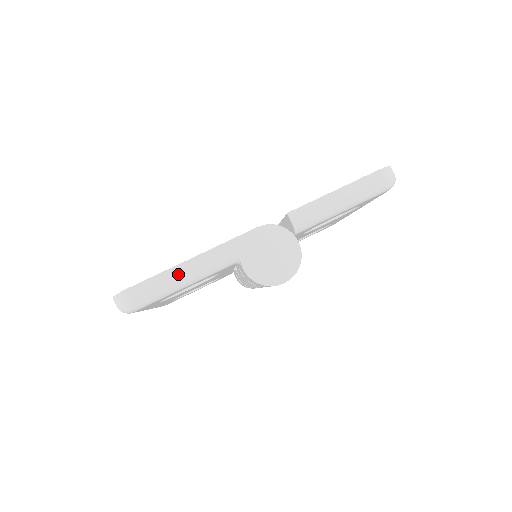
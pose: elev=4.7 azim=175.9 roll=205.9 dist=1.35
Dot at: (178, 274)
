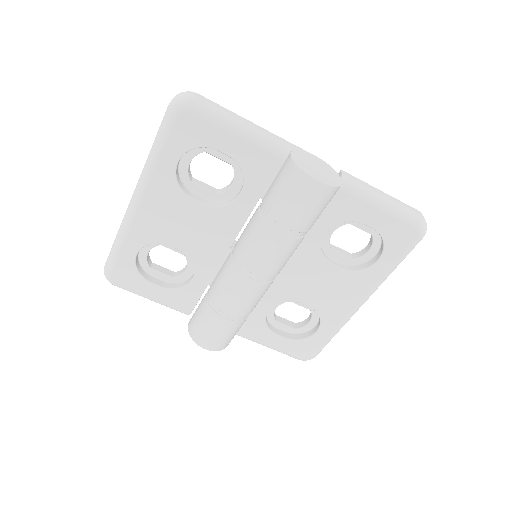
Dot at: (240, 119)
